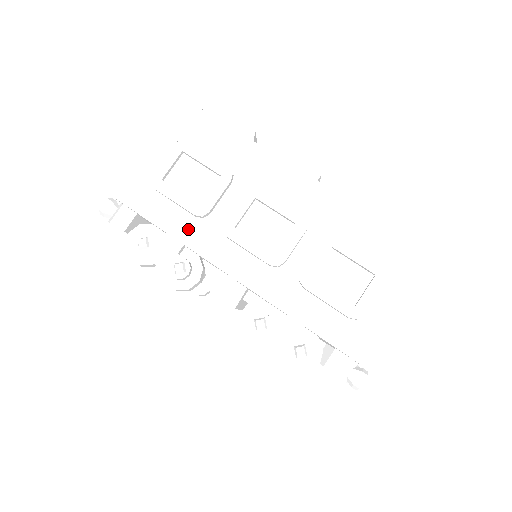
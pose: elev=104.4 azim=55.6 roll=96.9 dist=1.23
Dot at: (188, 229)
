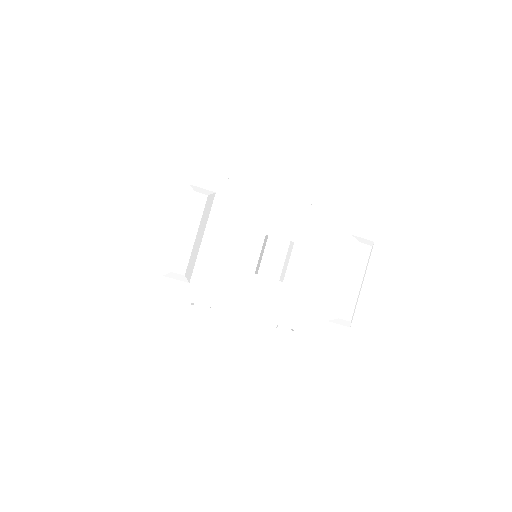
Dot at: occluded
